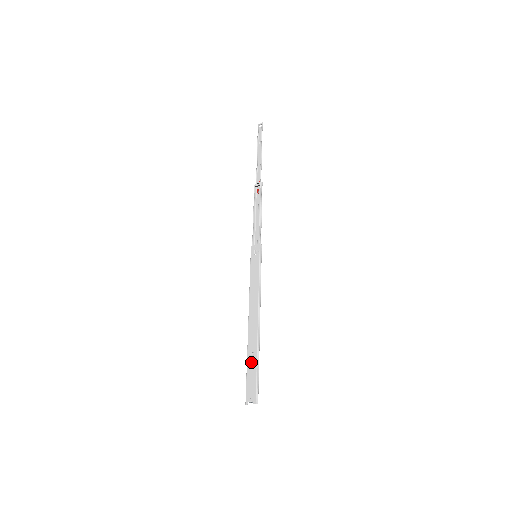
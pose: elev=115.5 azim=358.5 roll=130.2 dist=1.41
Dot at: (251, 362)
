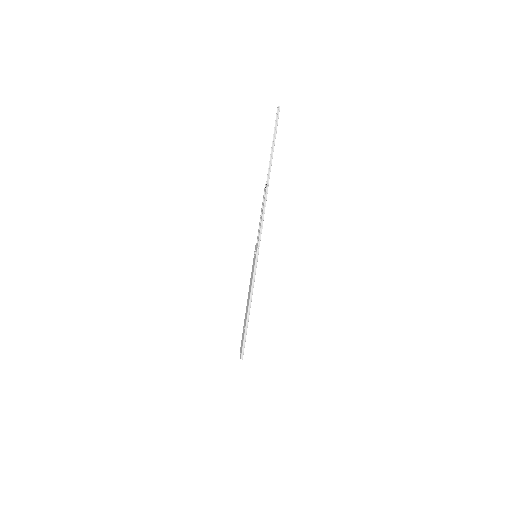
Dot at: (243, 332)
